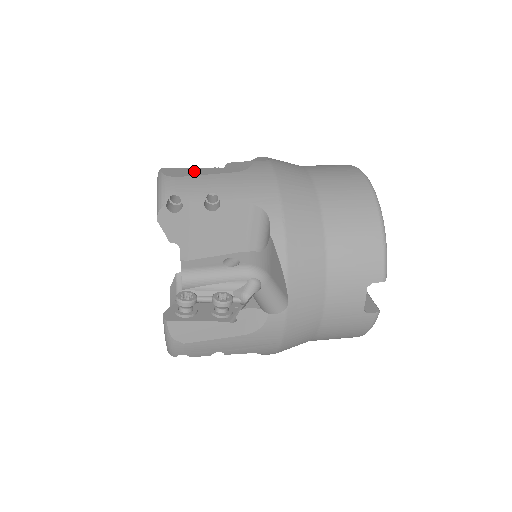
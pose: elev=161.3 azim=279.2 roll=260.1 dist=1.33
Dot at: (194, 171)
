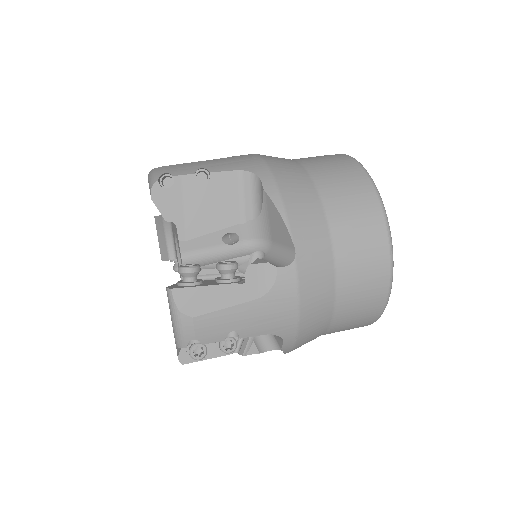
Dot at: (211, 298)
